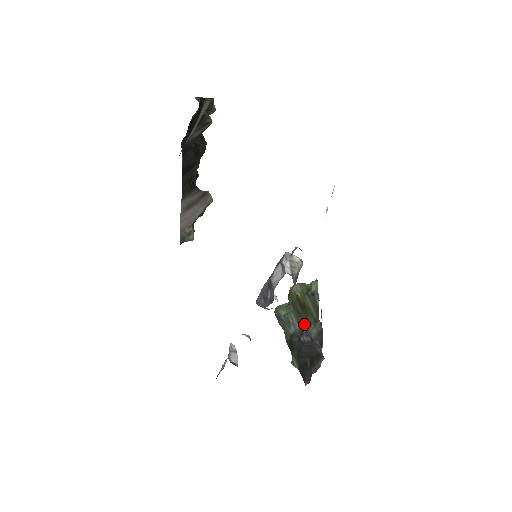
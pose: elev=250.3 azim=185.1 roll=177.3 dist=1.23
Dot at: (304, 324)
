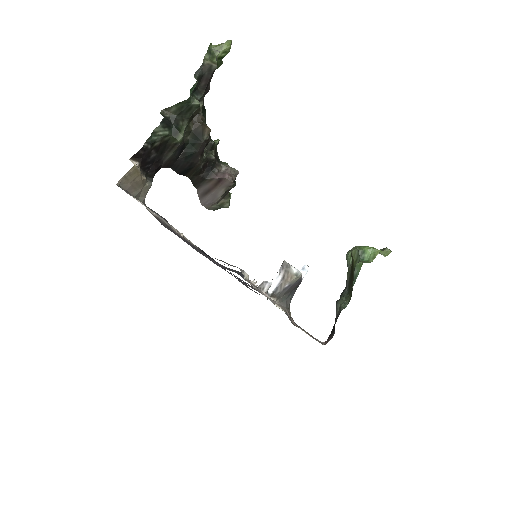
Dot at: (349, 291)
